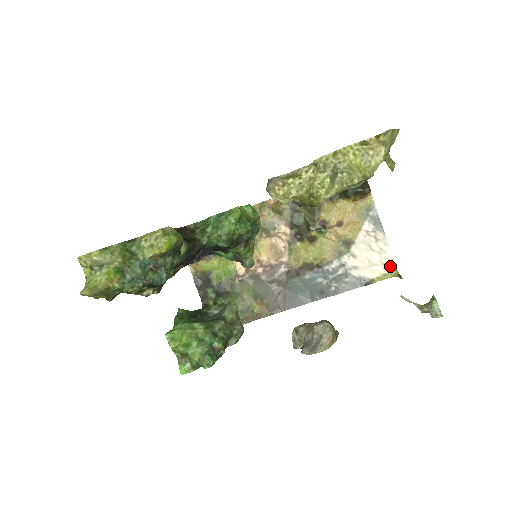
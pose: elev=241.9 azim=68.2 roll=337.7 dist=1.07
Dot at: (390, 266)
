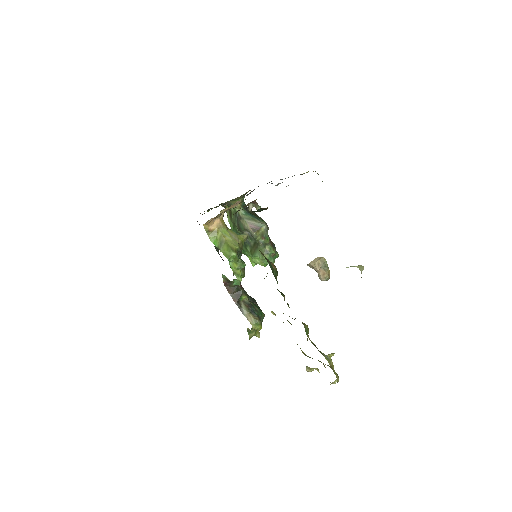
Dot at: occluded
